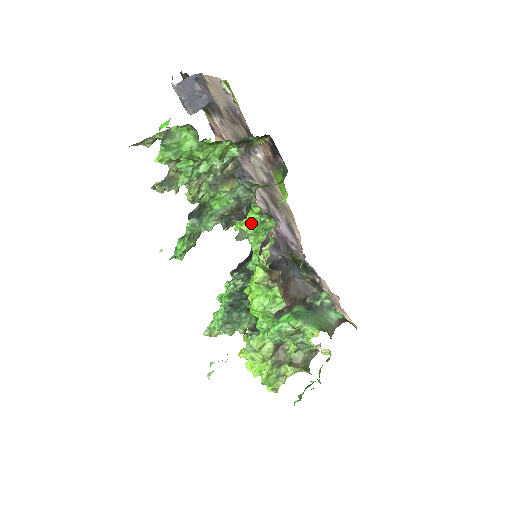
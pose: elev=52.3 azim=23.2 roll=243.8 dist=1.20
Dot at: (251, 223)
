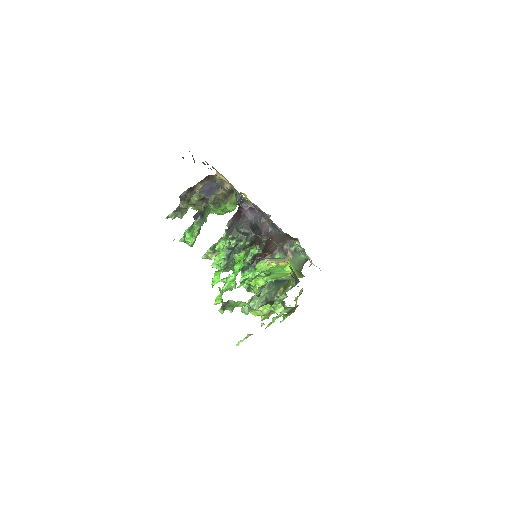
Dot at: occluded
